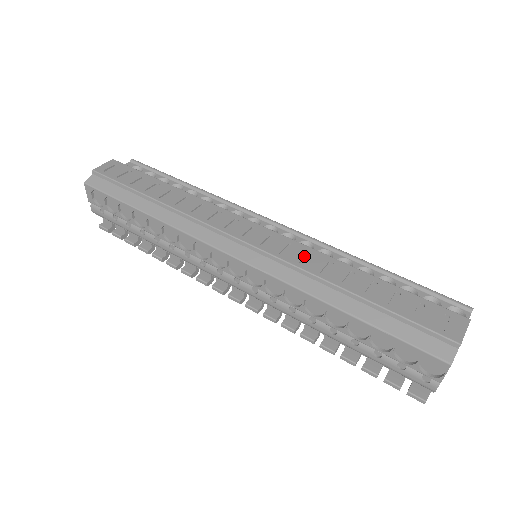
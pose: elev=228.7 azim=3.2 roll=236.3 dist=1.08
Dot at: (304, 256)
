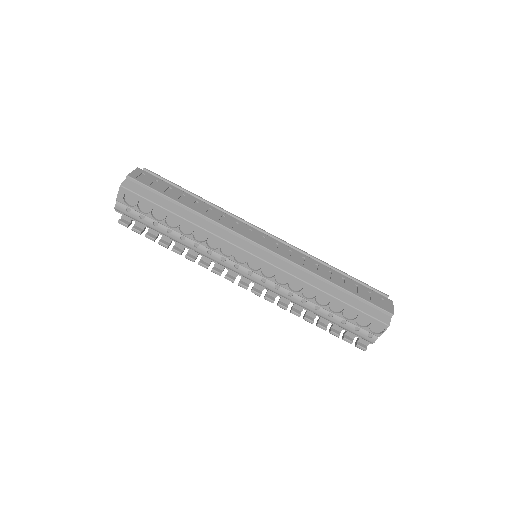
Dot at: (301, 259)
